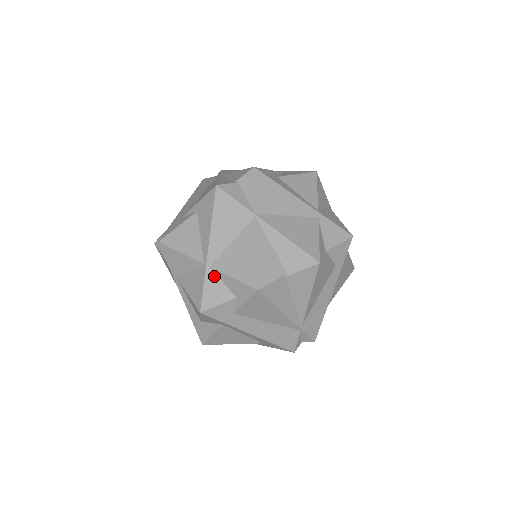
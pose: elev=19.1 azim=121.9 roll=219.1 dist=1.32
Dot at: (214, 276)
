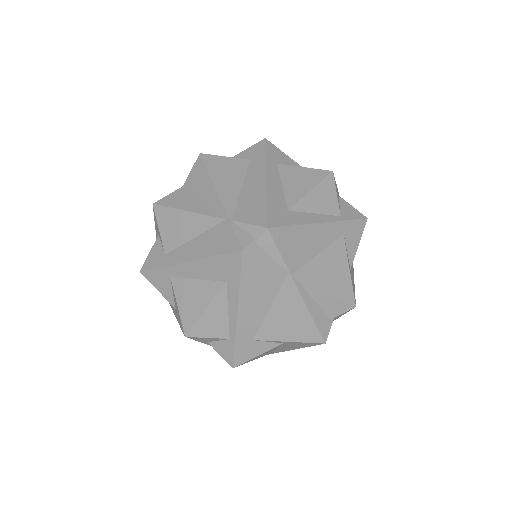
Dot at: occluded
